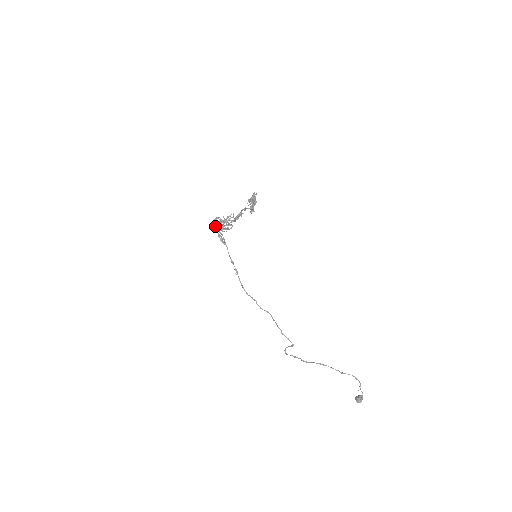
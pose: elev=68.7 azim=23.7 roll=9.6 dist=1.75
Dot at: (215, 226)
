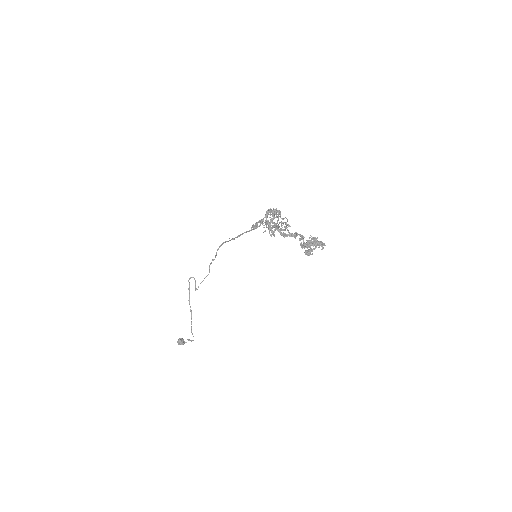
Dot at: (270, 209)
